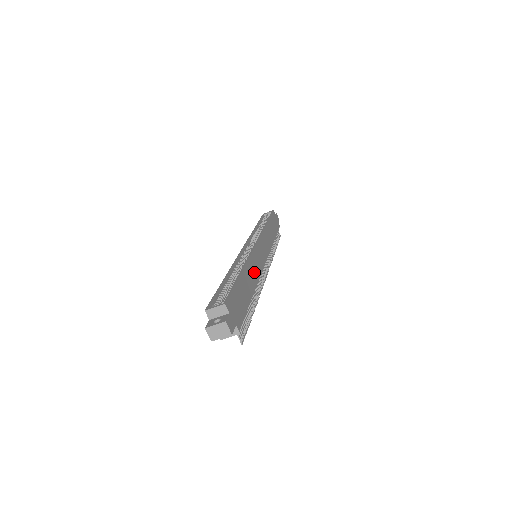
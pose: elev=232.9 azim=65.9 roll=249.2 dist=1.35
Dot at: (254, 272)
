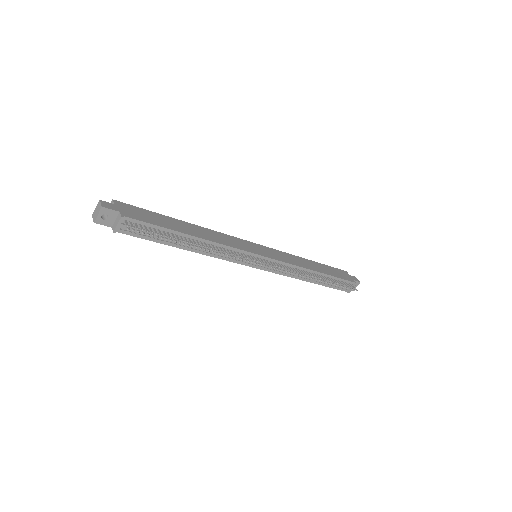
Dot at: (216, 238)
